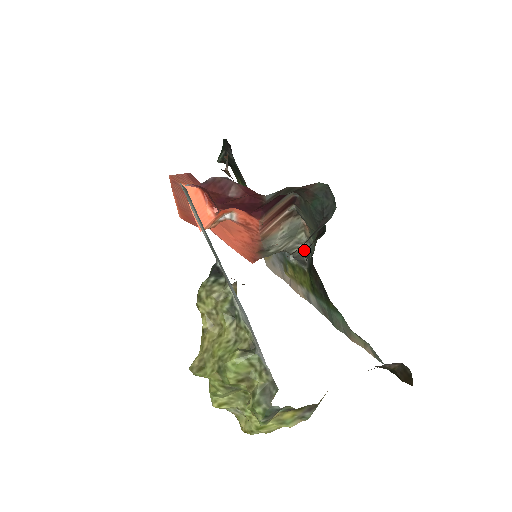
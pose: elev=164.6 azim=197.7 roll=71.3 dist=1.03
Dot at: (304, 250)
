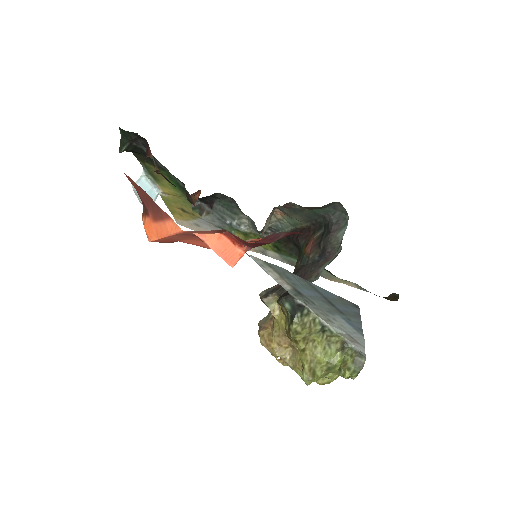
Dot at: (272, 227)
